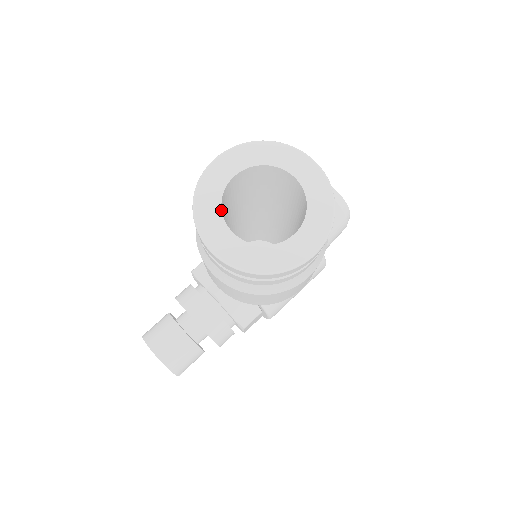
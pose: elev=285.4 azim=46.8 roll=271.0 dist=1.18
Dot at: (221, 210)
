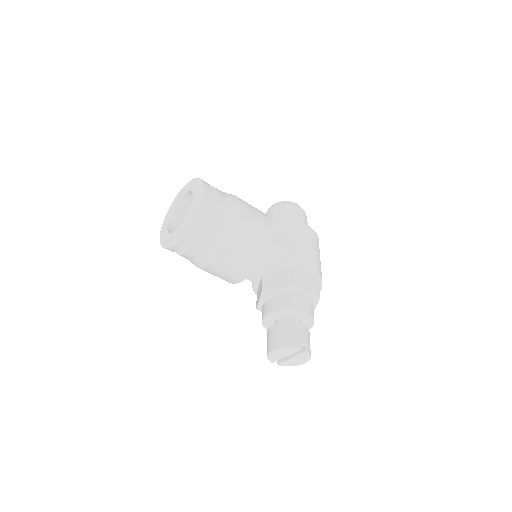
Dot at: (170, 233)
